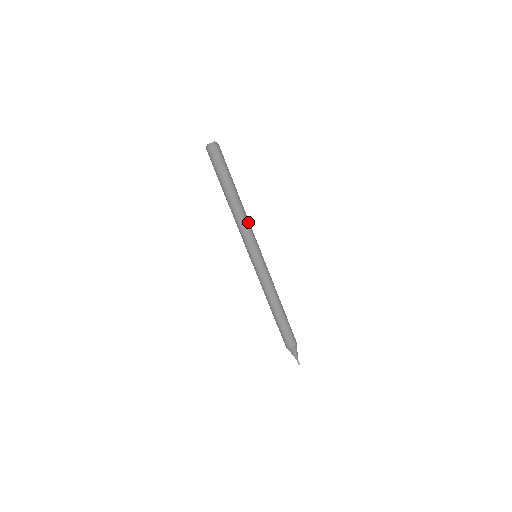
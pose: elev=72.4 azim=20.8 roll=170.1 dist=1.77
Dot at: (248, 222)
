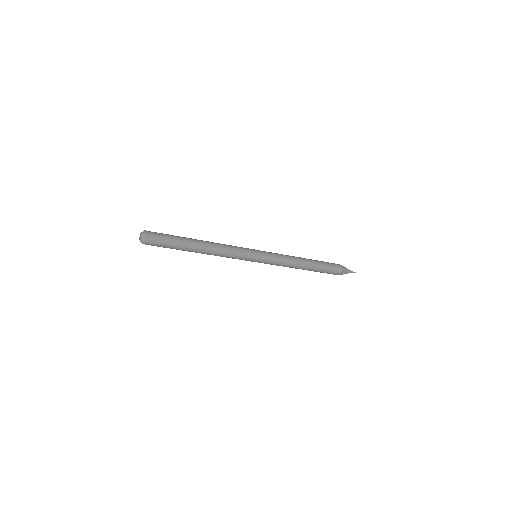
Dot at: (226, 247)
